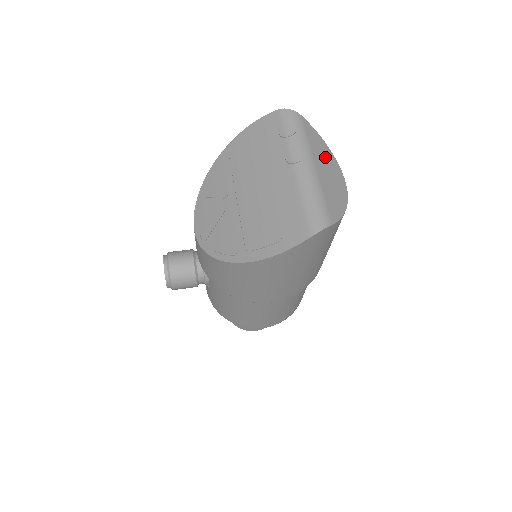
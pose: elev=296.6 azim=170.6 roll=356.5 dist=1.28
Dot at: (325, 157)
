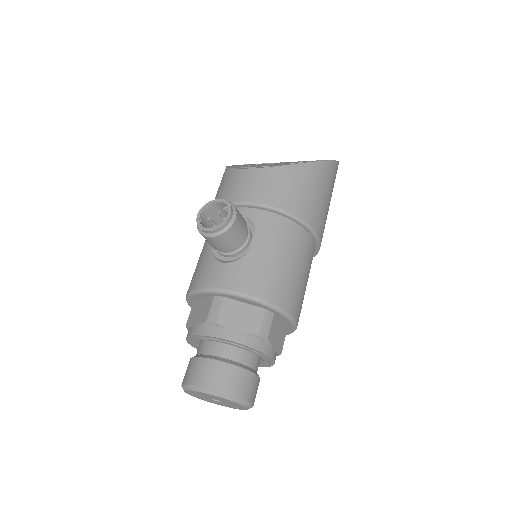
Dot at: occluded
